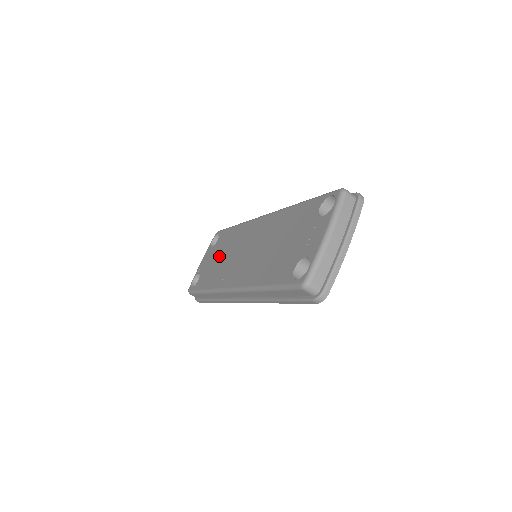
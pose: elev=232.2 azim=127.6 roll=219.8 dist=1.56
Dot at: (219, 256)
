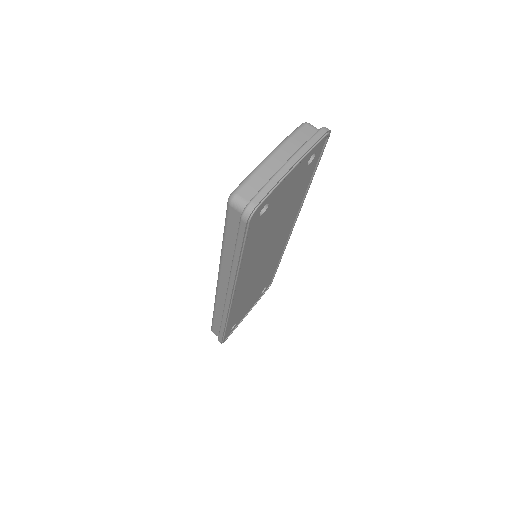
Dot at: occluded
